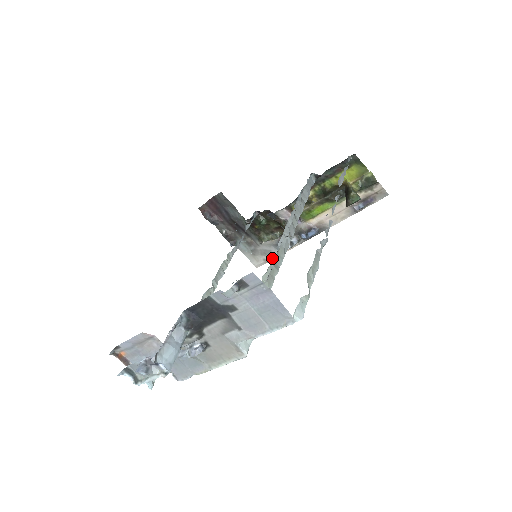
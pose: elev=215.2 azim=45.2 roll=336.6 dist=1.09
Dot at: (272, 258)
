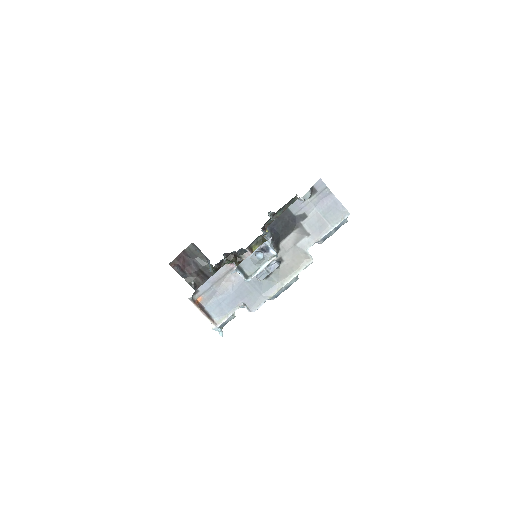
Dot at: occluded
